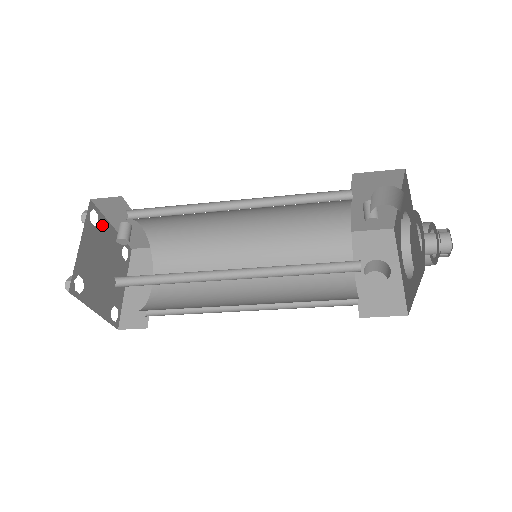
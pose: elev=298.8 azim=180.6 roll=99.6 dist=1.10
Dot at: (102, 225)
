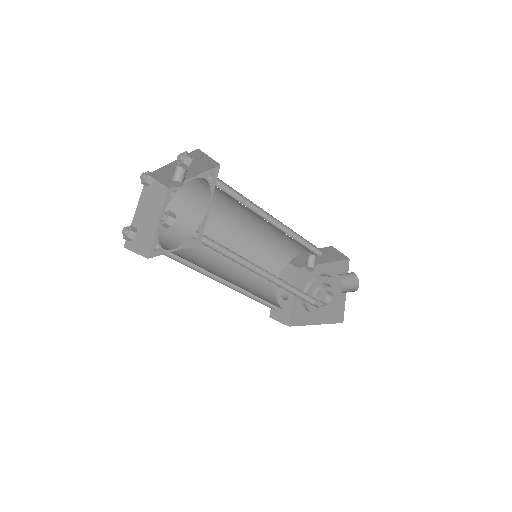
Dot at: occluded
